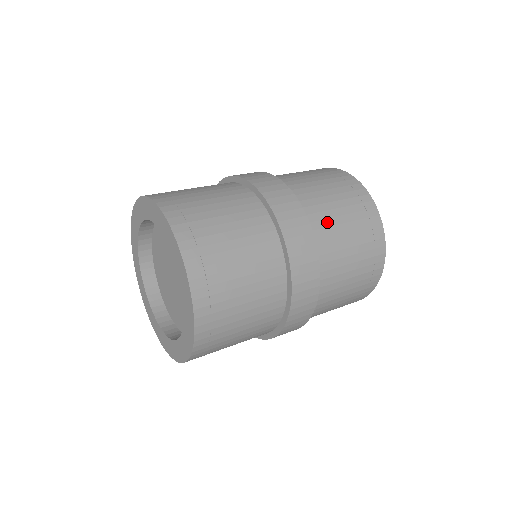
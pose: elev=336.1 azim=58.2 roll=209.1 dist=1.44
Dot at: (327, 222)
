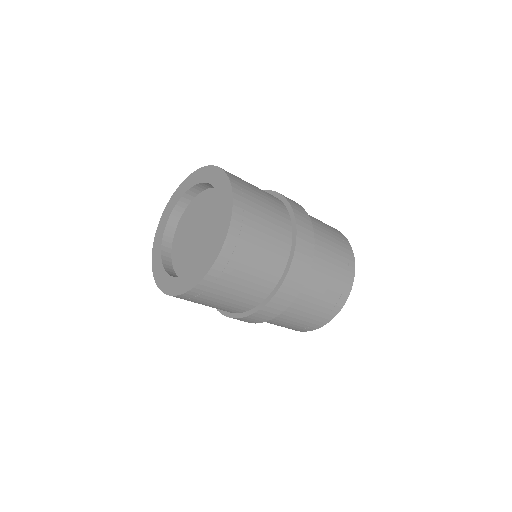
Dot at: occluded
